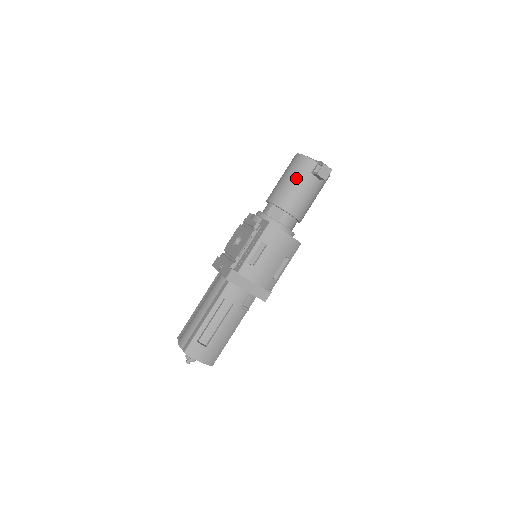
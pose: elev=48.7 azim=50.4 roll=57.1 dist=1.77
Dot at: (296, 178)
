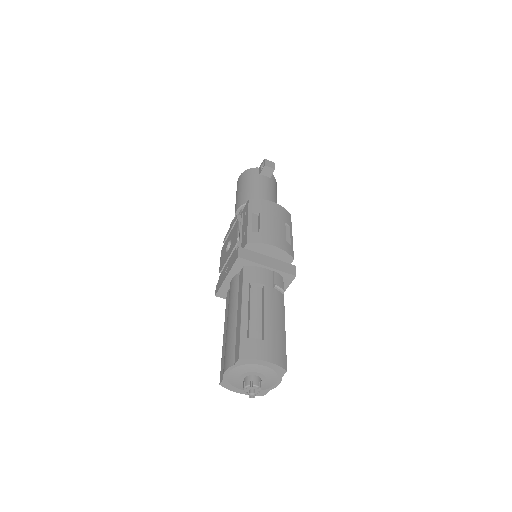
Dot at: (249, 182)
